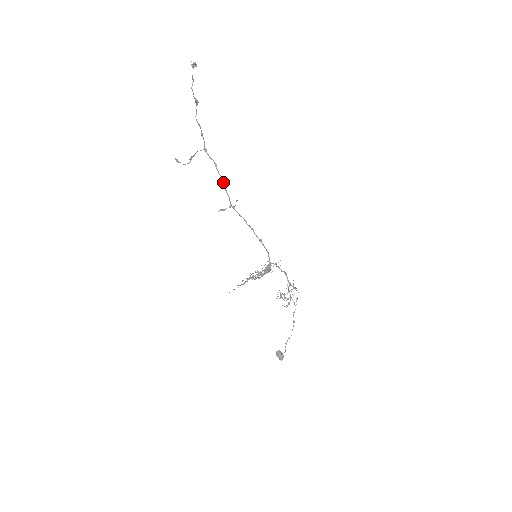
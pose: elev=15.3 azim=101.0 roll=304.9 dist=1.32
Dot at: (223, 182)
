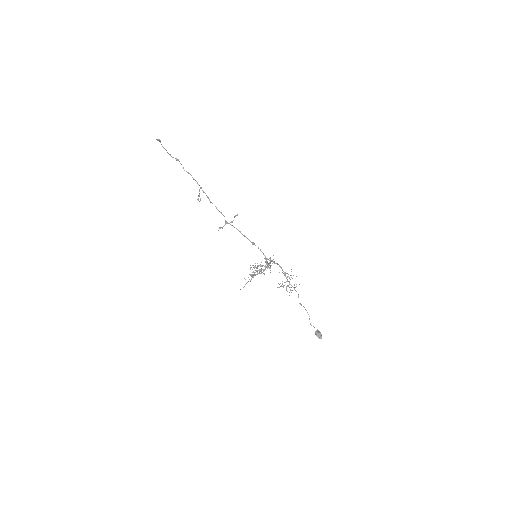
Dot at: (216, 207)
